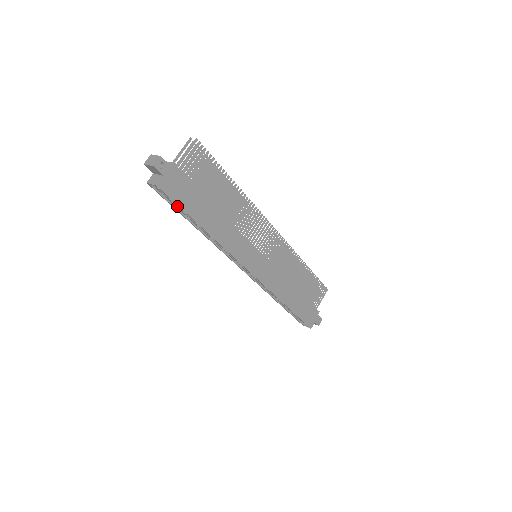
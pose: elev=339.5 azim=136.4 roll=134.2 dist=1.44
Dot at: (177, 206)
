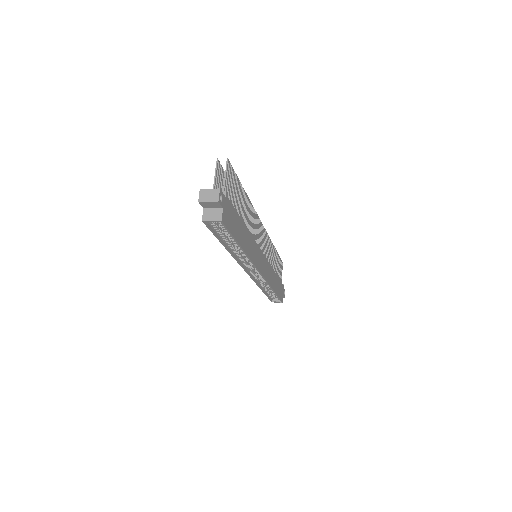
Dot at: (221, 234)
